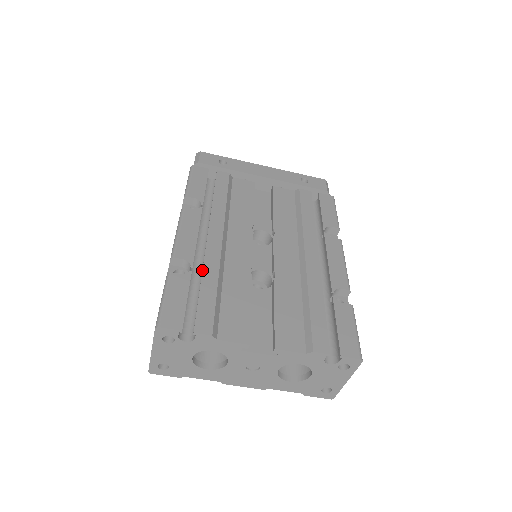
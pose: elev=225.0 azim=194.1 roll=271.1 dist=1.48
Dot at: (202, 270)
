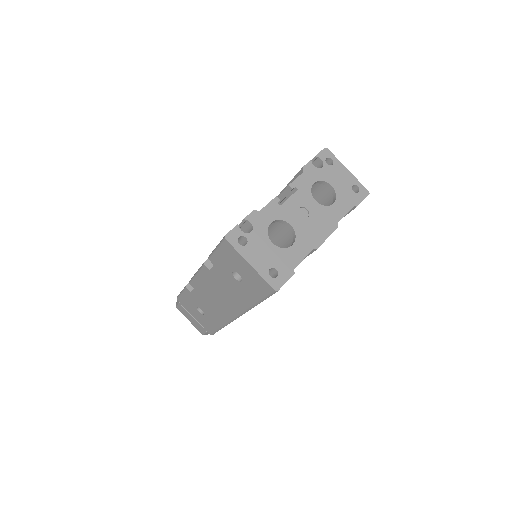
Dot at: occluded
